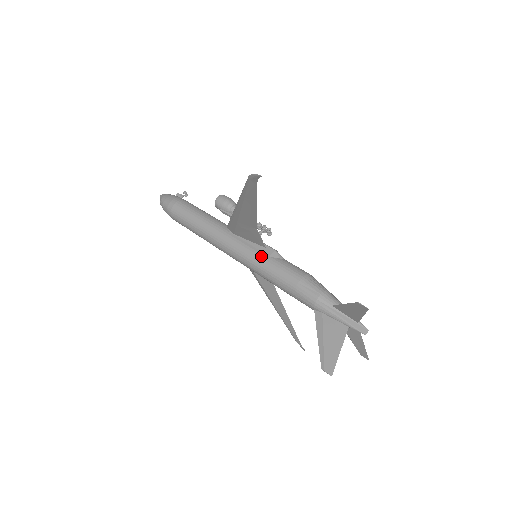
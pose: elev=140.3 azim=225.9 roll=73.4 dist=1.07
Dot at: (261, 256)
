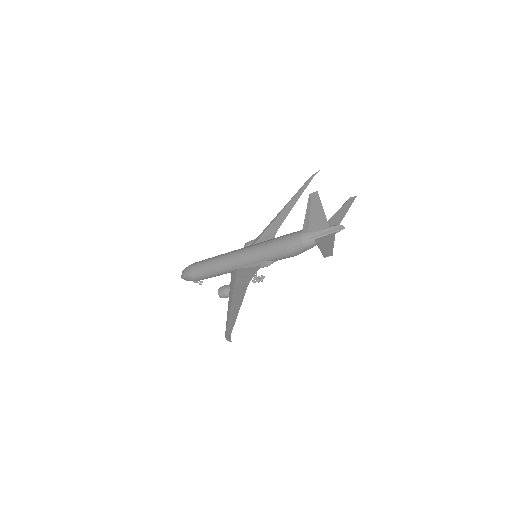
Dot at: occluded
